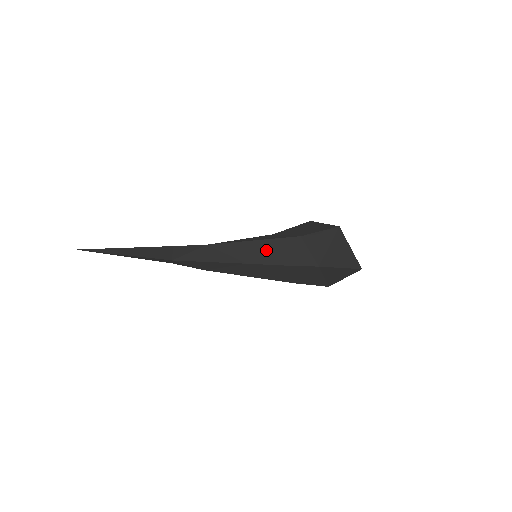
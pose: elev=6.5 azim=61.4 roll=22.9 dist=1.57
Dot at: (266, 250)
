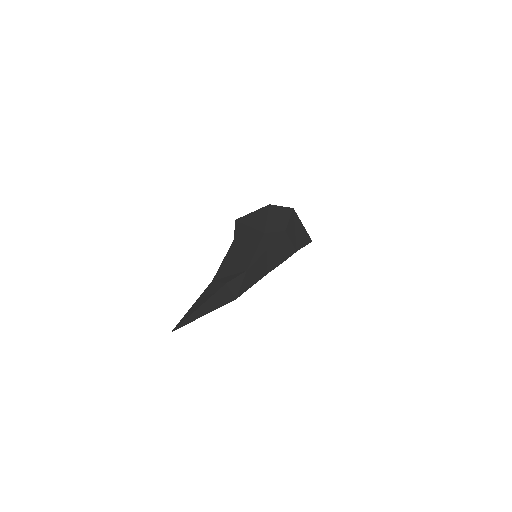
Dot at: (274, 254)
